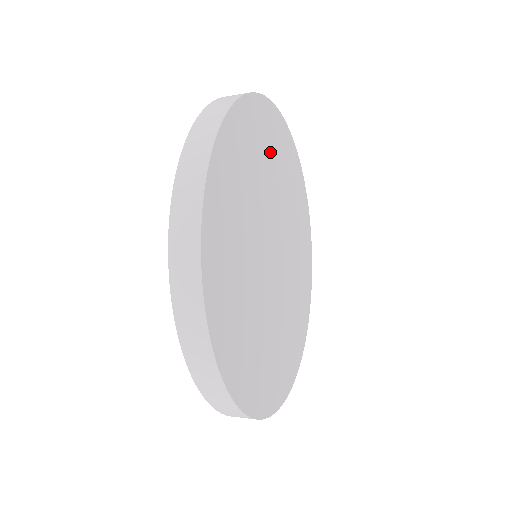
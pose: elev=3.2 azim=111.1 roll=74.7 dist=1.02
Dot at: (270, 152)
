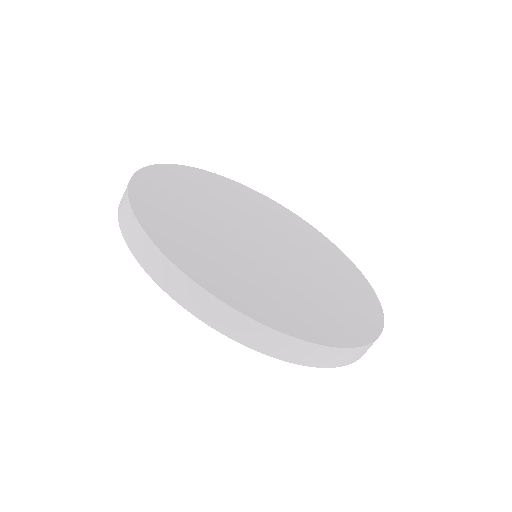
Dot at: (239, 197)
